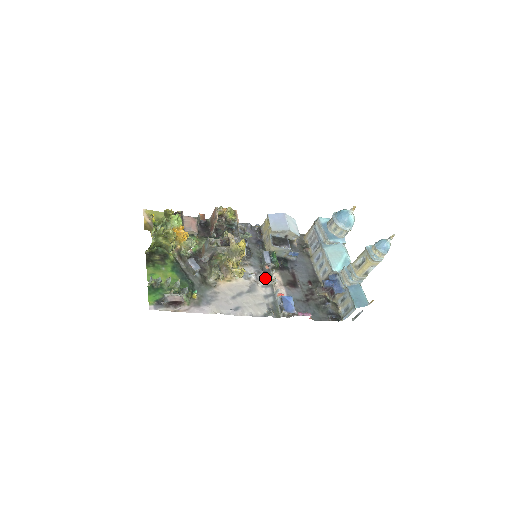
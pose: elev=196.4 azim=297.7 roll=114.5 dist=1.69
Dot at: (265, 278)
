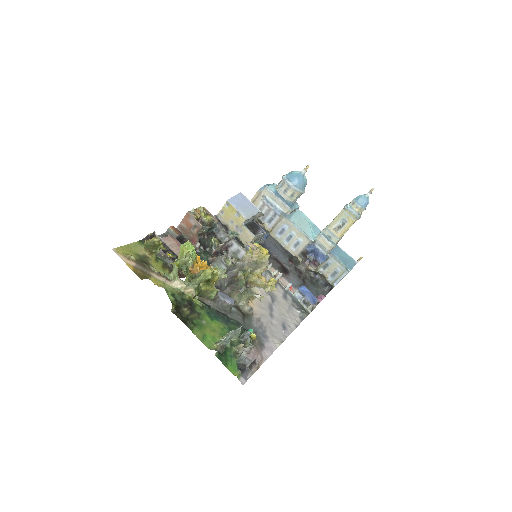
Dot at: (267, 276)
